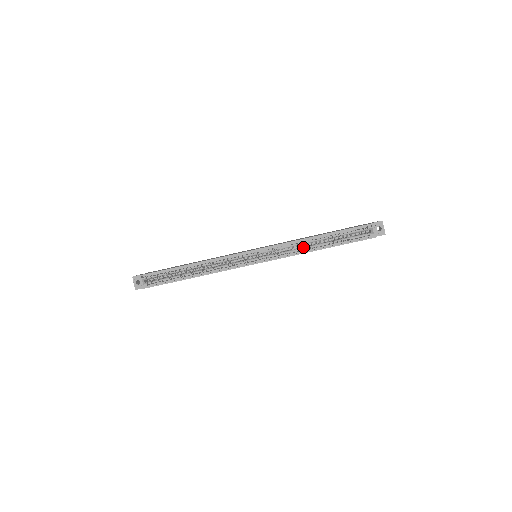
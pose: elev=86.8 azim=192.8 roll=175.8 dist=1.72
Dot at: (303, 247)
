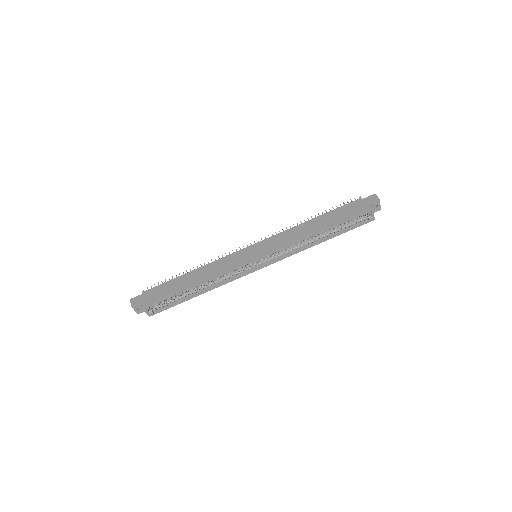
Dot at: (305, 243)
